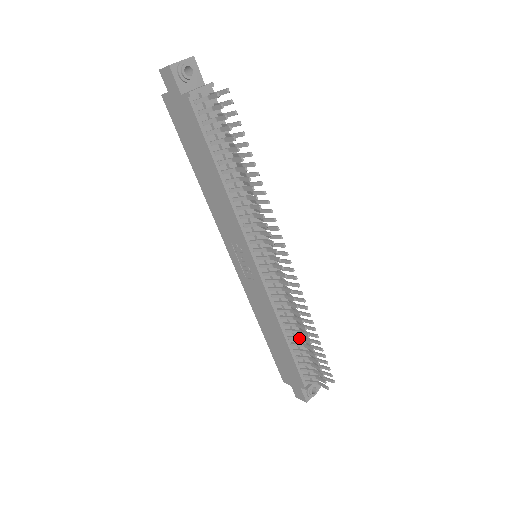
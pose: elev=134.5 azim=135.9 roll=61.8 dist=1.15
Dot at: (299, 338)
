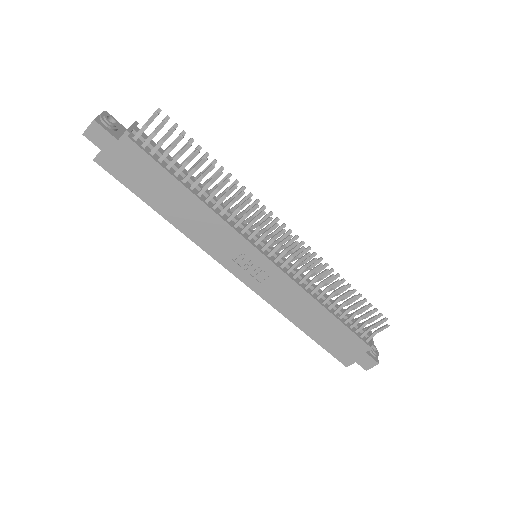
Dot at: (338, 299)
